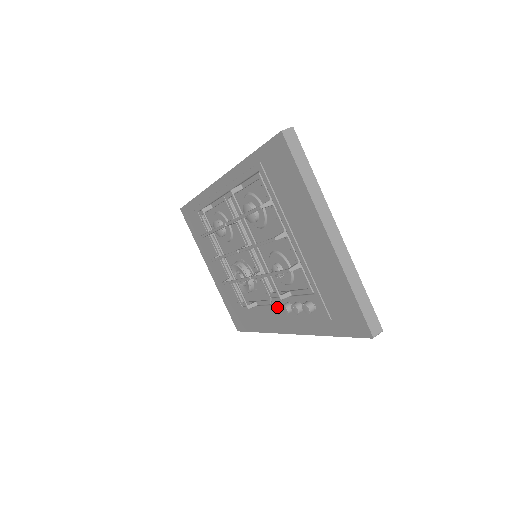
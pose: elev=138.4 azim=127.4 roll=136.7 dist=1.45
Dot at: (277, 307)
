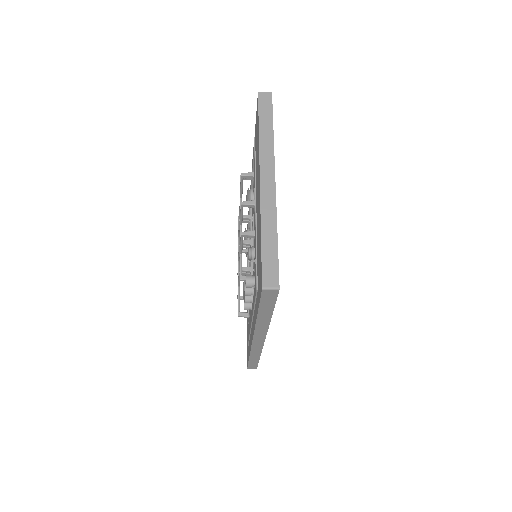
Dot at: occluded
